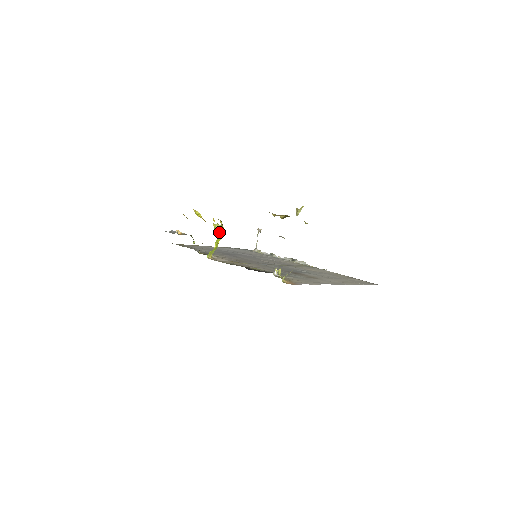
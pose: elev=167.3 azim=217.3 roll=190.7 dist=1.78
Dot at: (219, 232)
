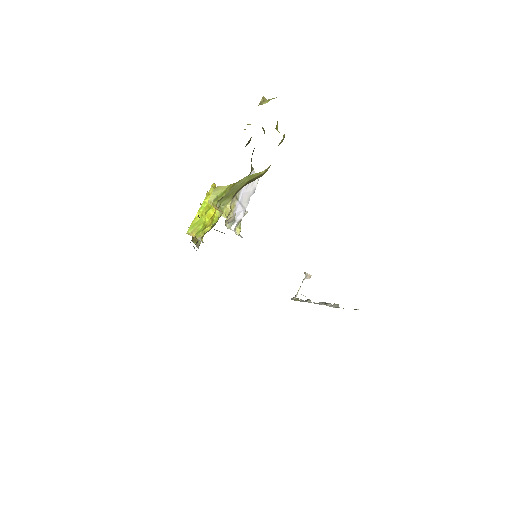
Dot at: (208, 197)
